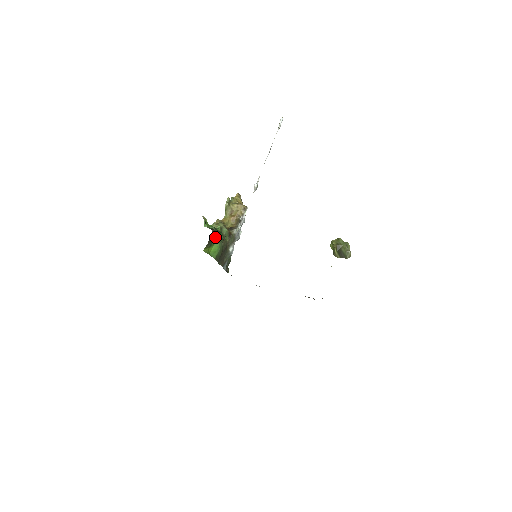
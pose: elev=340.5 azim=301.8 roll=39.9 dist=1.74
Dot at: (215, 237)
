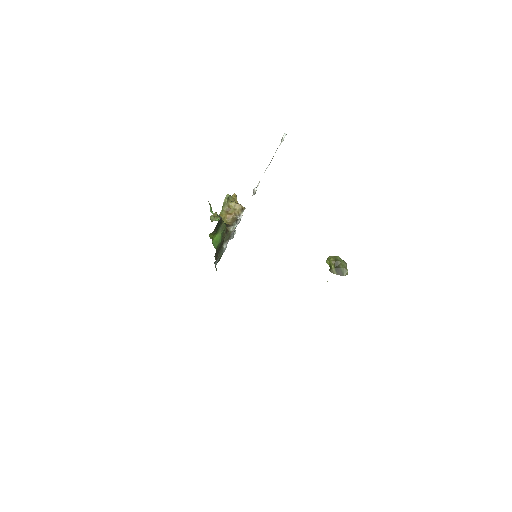
Dot at: (220, 226)
